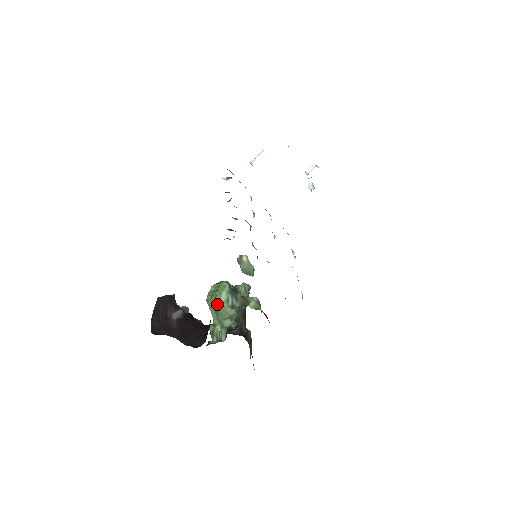
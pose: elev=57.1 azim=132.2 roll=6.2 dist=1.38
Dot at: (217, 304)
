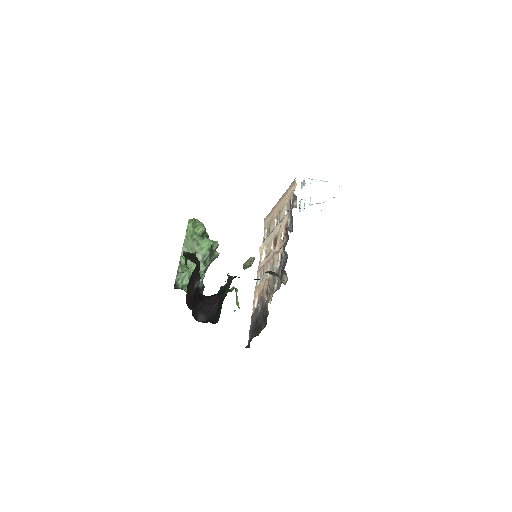
Dot at: (194, 251)
